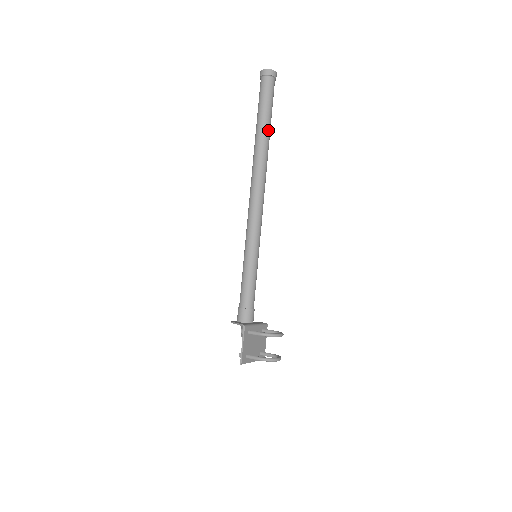
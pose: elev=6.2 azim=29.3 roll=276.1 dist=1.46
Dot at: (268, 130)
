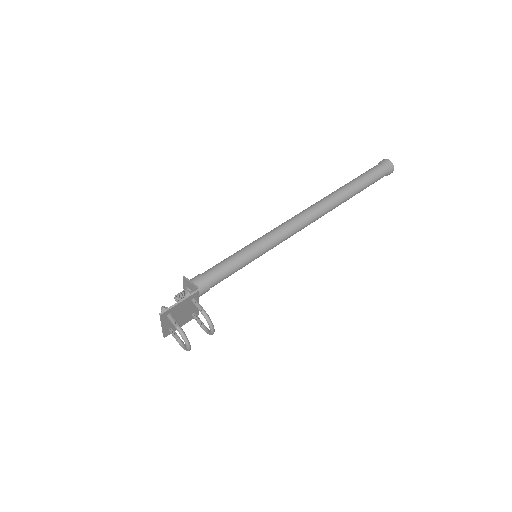
Dot at: (354, 194)
